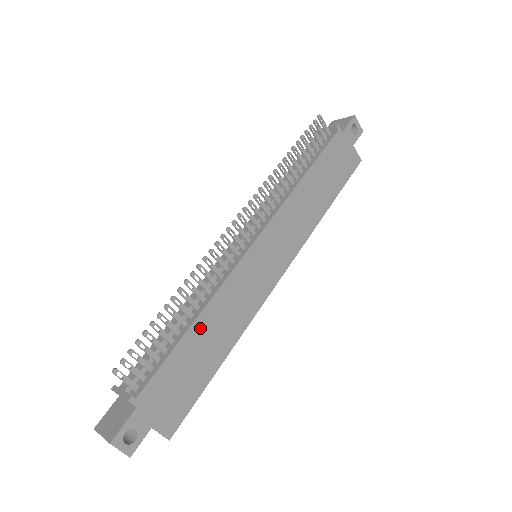
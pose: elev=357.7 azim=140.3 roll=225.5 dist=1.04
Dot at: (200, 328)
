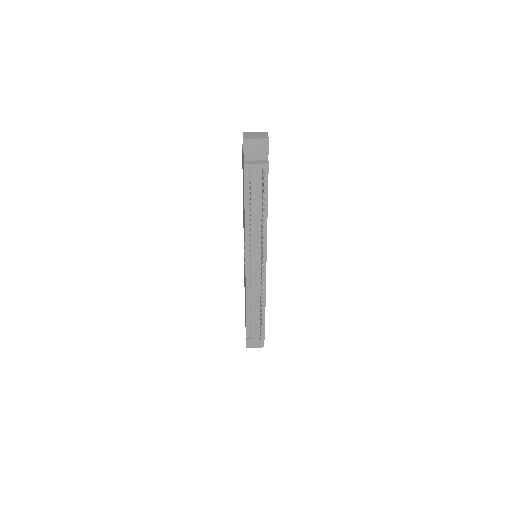
Dot at: occluded
